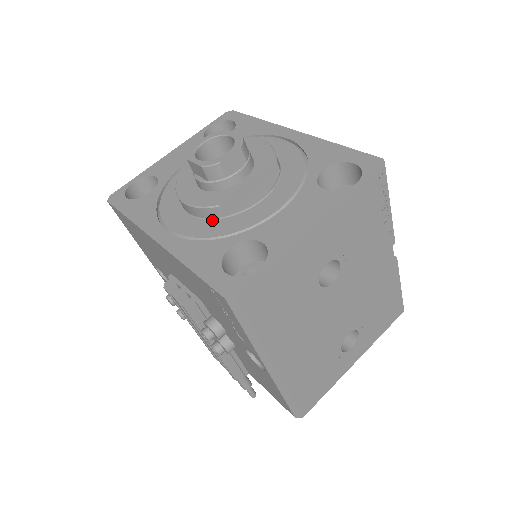
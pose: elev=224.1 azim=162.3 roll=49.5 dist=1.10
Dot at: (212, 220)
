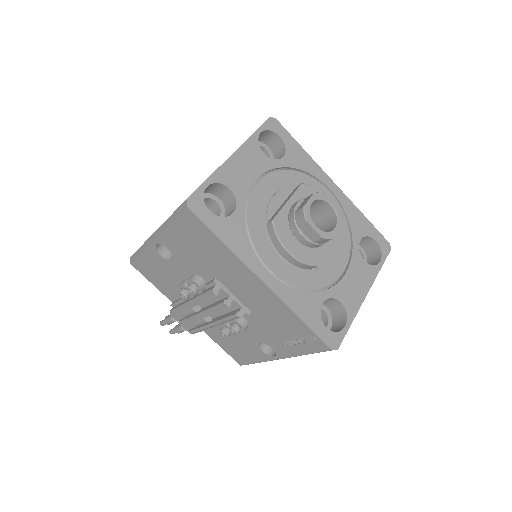
Dot at: (302, 270)
